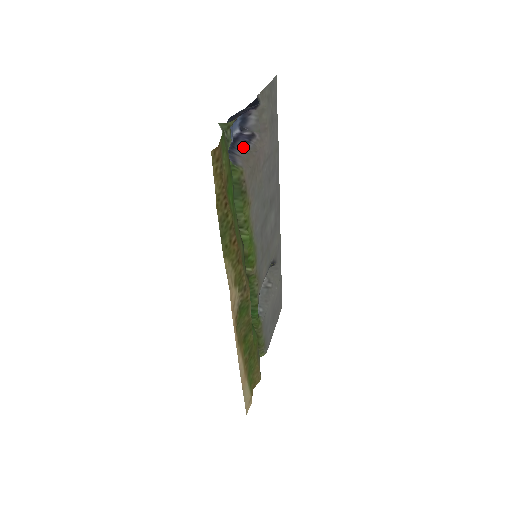
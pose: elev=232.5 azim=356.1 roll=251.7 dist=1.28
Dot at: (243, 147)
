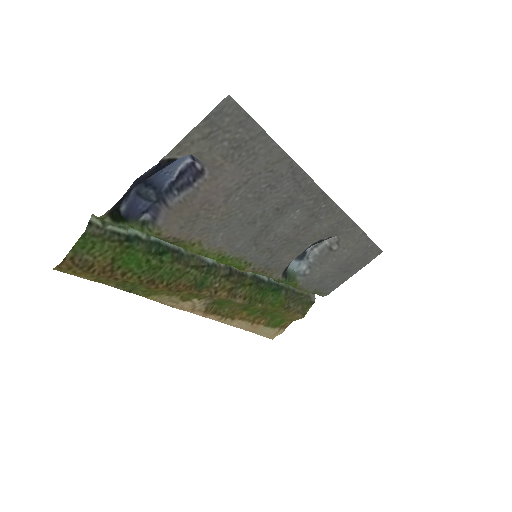
Dot at: (180, 192)
